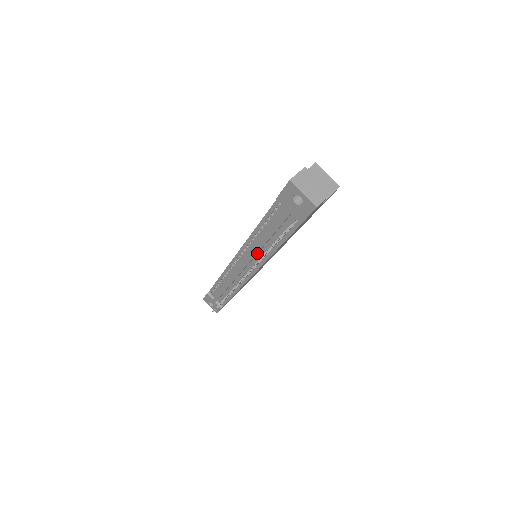
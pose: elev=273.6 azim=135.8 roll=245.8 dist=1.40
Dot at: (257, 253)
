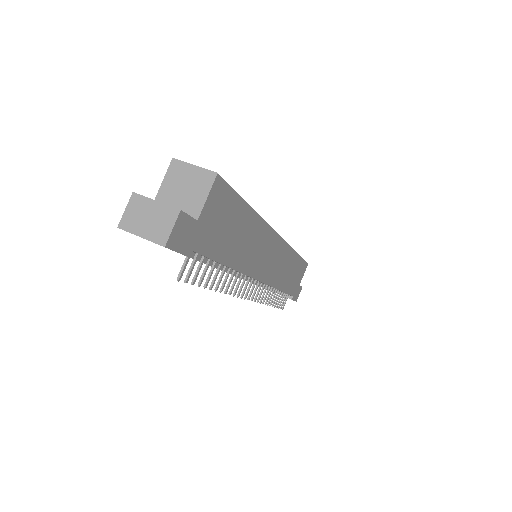
Dot at: occluded
